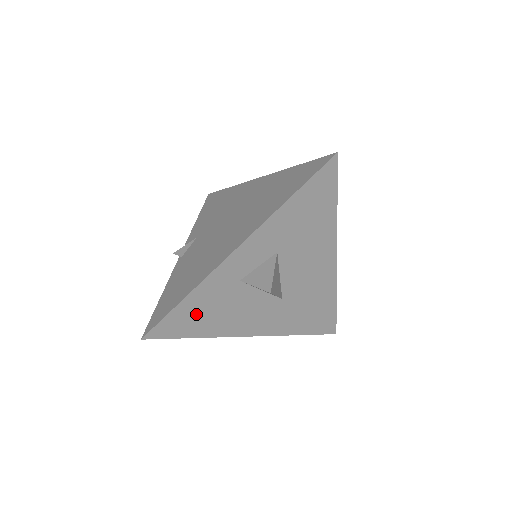
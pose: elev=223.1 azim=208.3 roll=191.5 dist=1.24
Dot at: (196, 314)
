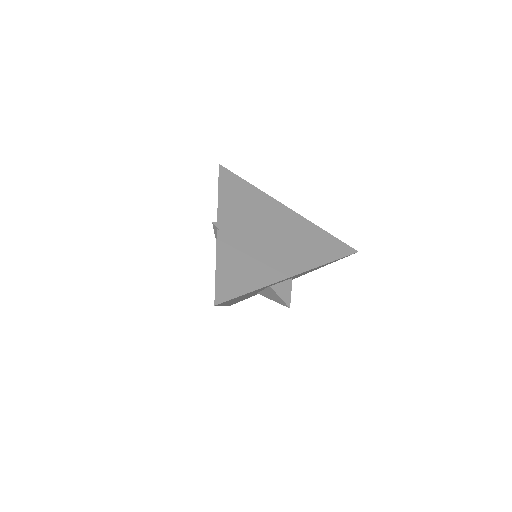
Dot at: occluded
